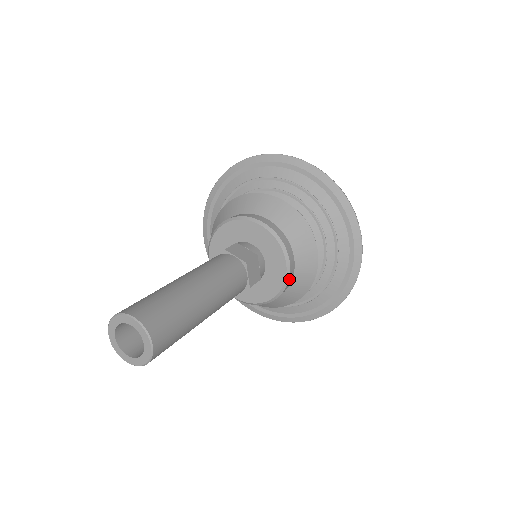
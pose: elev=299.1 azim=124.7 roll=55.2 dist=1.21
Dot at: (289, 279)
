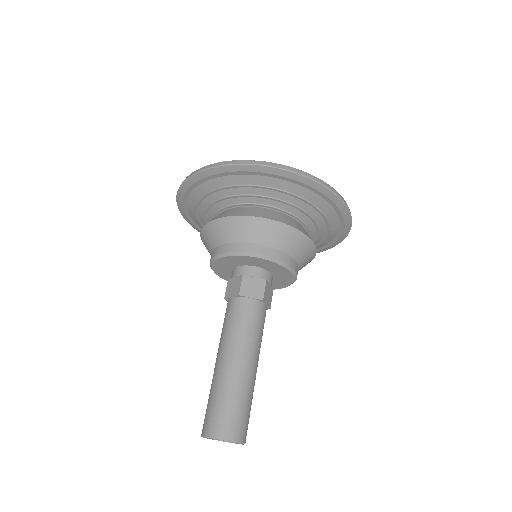
Dot at: occluded
